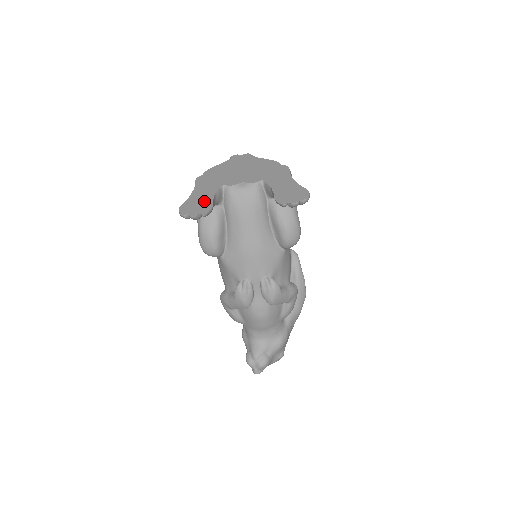
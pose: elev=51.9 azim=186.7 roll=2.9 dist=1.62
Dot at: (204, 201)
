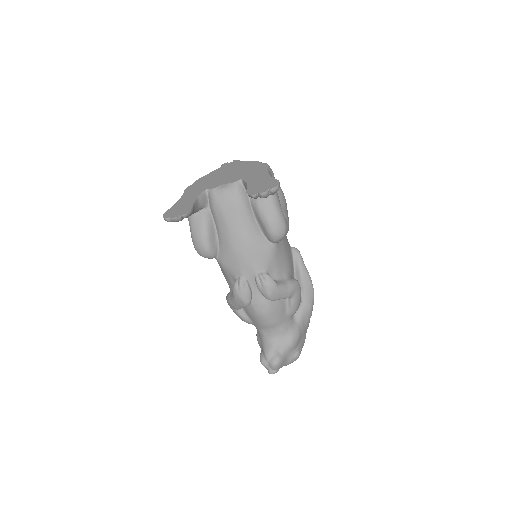
Dot at: (186, 205)
